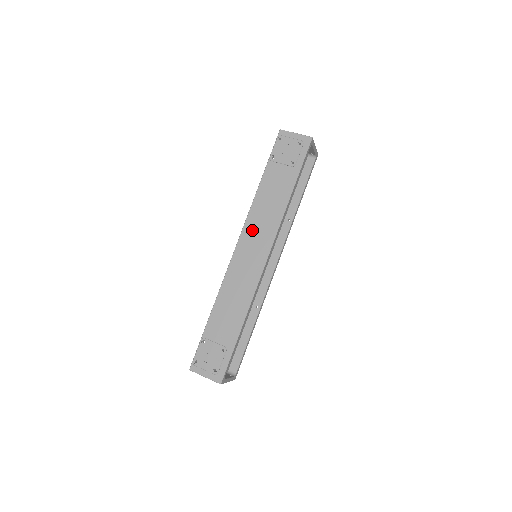
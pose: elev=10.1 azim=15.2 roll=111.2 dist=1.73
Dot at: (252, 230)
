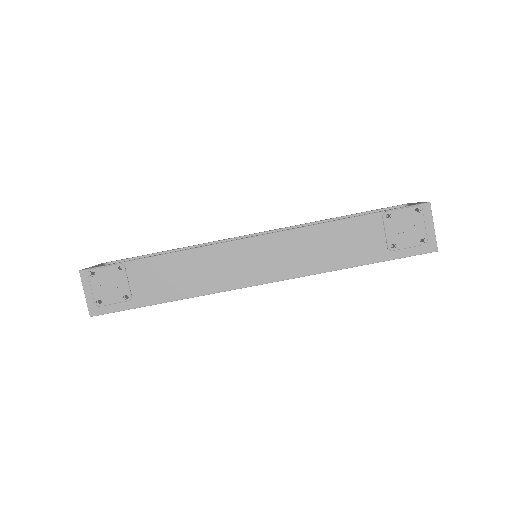
Dot at: (282, 245)
